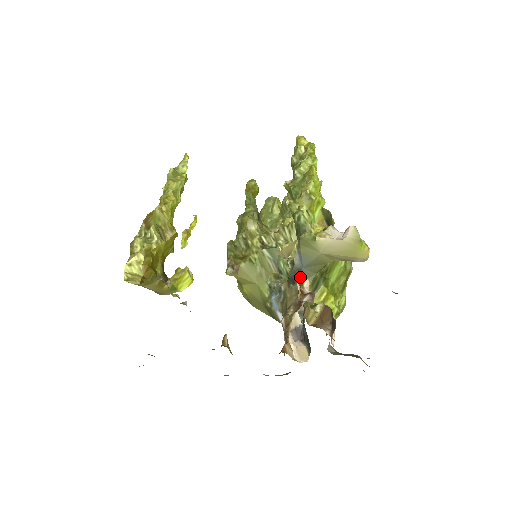
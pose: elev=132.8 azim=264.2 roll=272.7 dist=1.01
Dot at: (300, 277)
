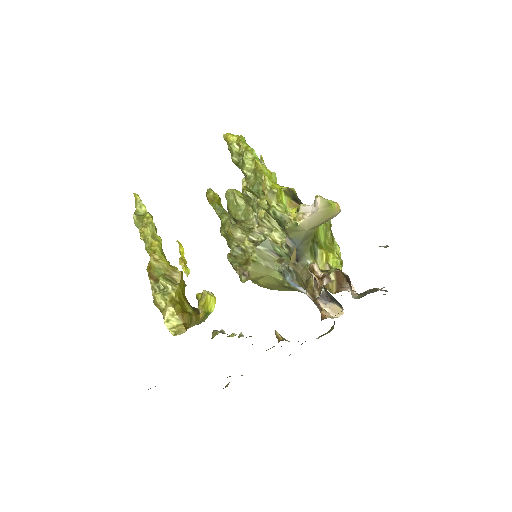
Dot at: (300, 254)
